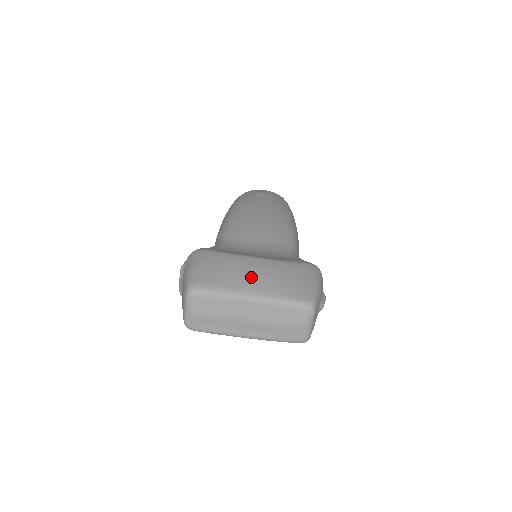
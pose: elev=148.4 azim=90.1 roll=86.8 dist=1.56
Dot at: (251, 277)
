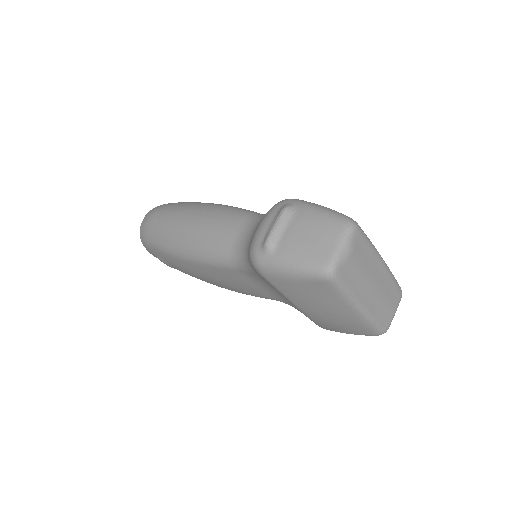
Dot at: occluded
